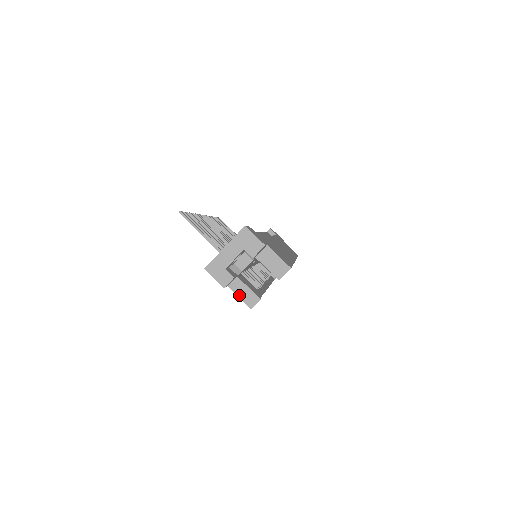
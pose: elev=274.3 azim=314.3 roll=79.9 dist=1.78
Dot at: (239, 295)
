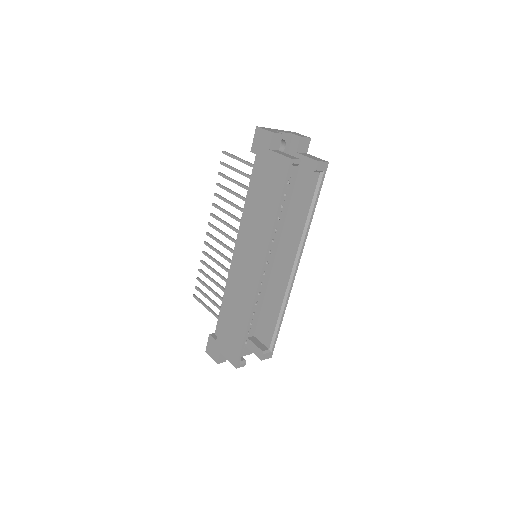
Dot at: (280, 153)
